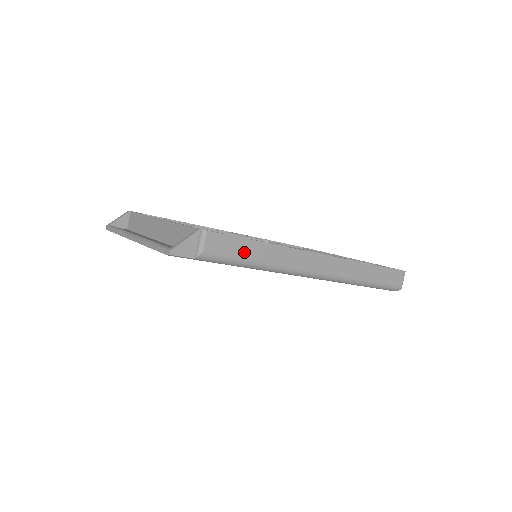
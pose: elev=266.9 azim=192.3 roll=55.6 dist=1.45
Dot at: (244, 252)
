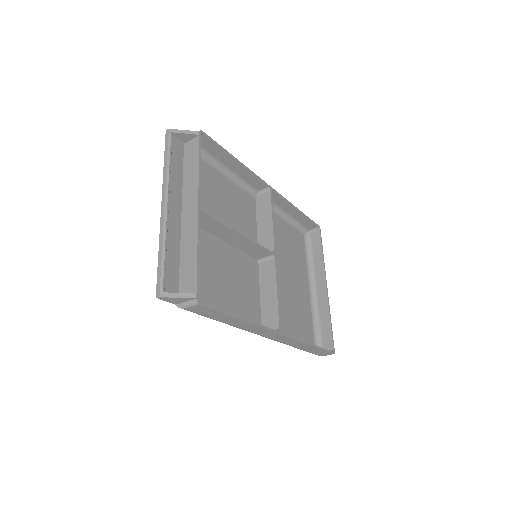
Dot at: (218, 317)
